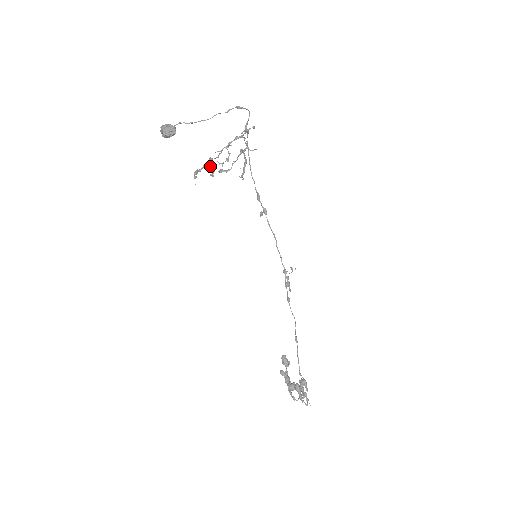
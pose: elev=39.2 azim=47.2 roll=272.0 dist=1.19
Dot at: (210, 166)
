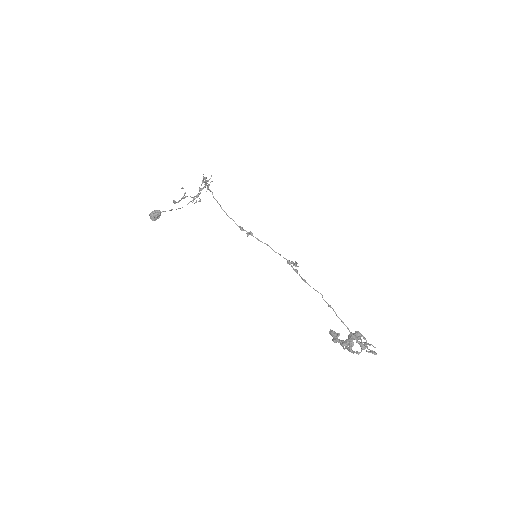
Dot at: occluded
